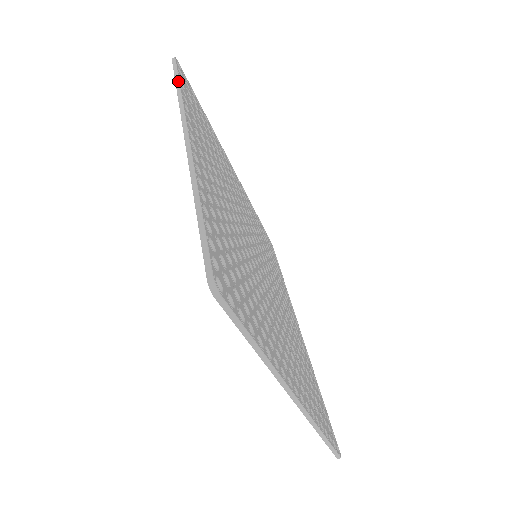
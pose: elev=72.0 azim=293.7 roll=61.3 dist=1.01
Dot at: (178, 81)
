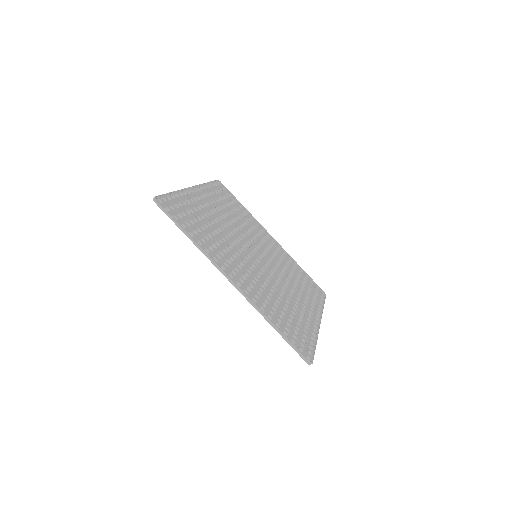
Dot at: (185, 232)
